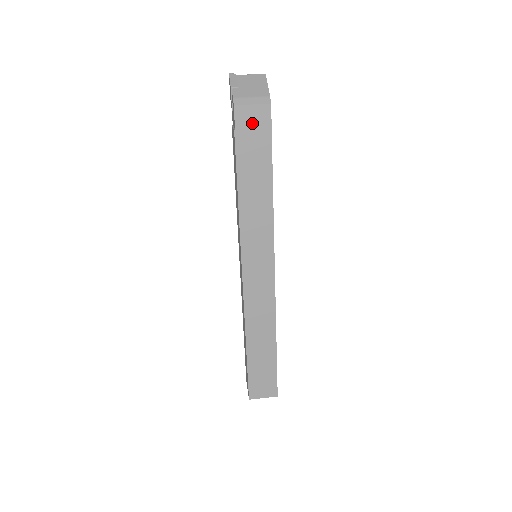
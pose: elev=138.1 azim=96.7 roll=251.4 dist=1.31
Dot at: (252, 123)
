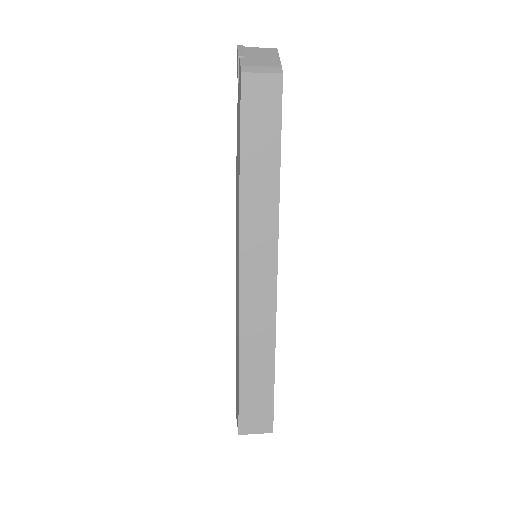
Dot at: (260, 94)
